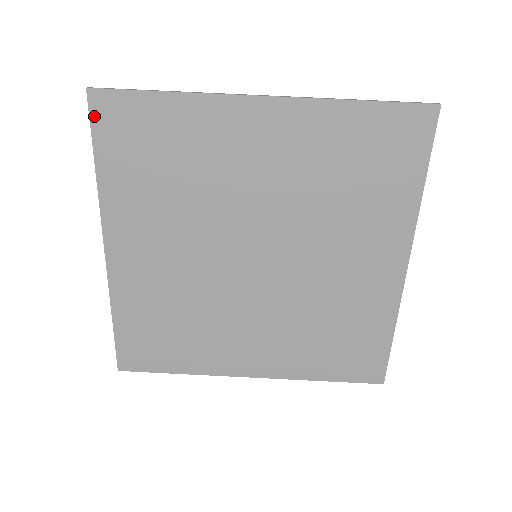
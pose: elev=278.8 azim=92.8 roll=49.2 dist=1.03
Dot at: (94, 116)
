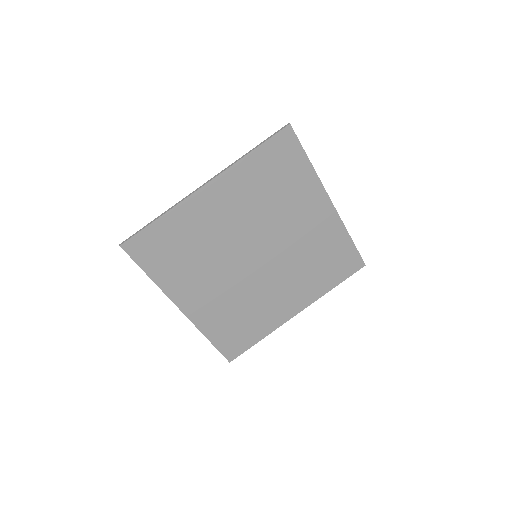
Dot at: (132, 255)
